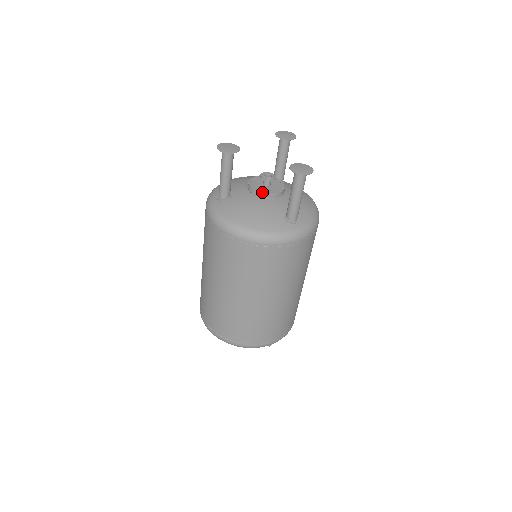
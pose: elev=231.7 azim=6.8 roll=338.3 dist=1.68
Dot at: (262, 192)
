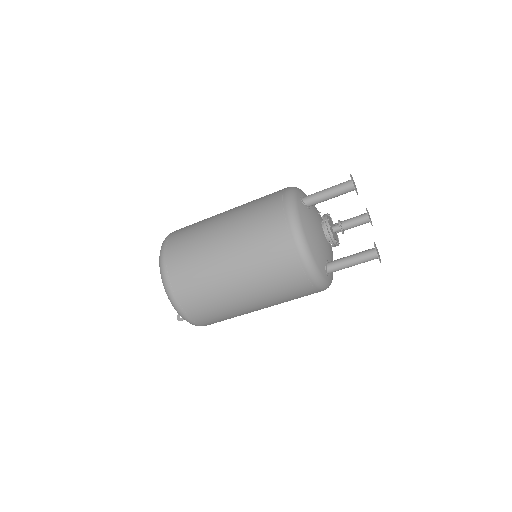
Dot at: (332, 232)
